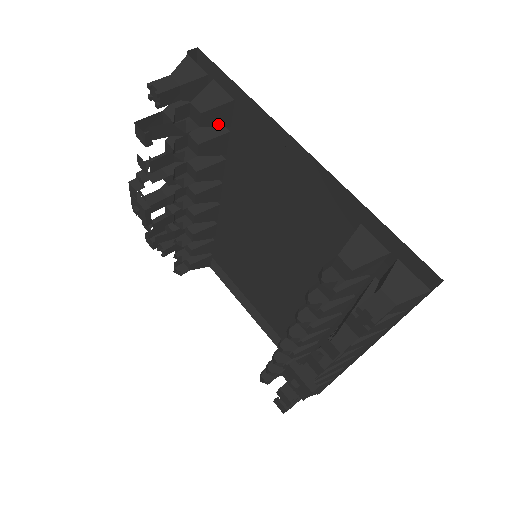
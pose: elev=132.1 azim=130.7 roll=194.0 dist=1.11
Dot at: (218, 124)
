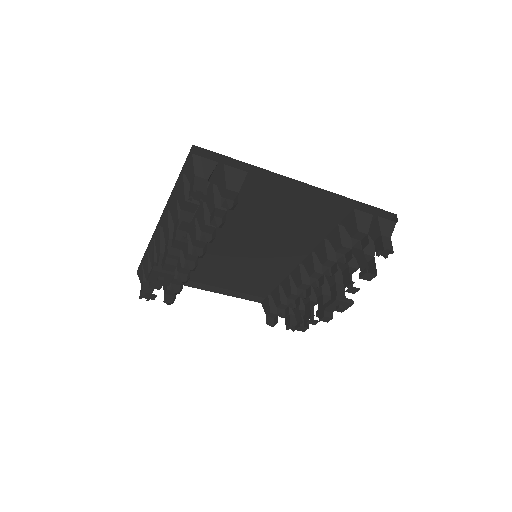
Dot at: occluded
